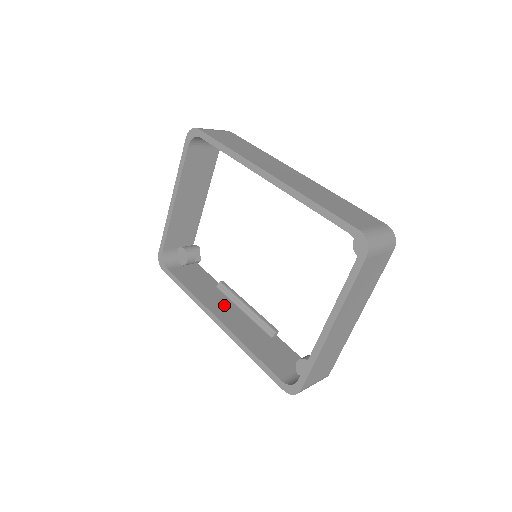
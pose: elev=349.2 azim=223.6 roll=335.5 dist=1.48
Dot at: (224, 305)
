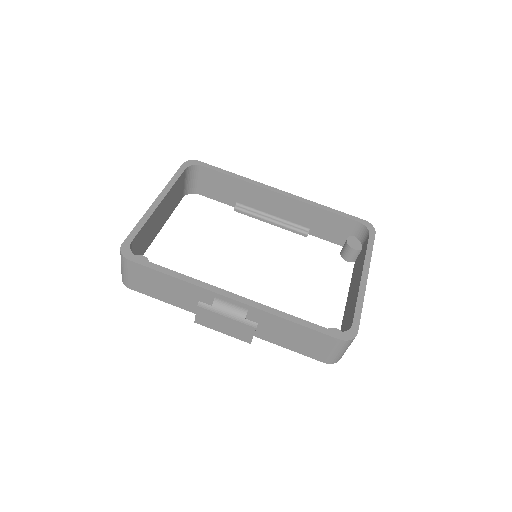
Dot at: occluded
